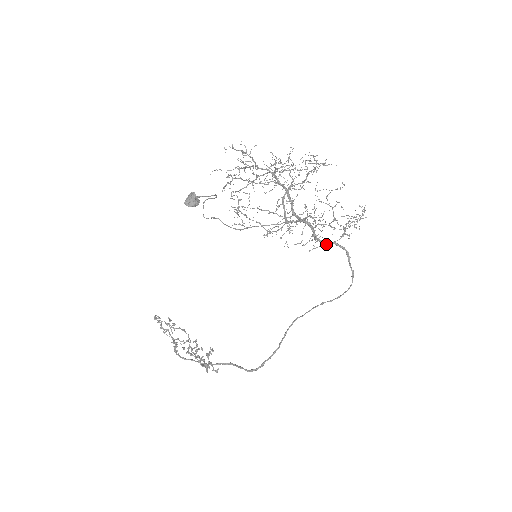
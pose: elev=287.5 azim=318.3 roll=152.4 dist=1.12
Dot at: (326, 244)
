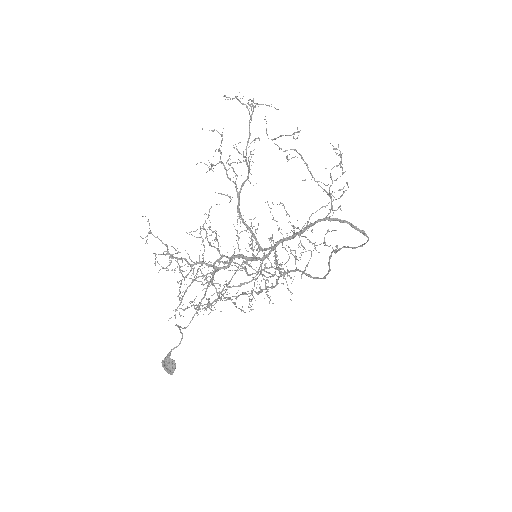
Dot at: occluded
